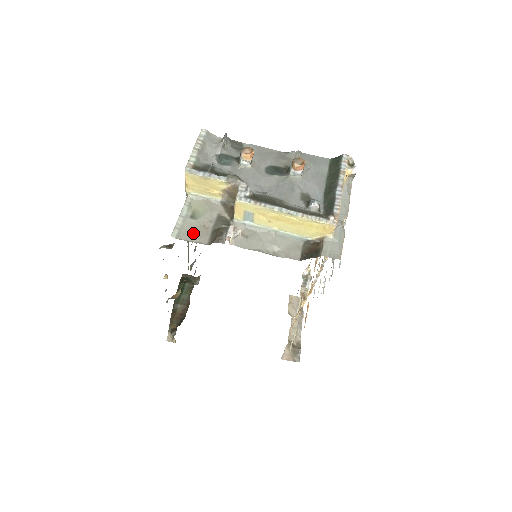
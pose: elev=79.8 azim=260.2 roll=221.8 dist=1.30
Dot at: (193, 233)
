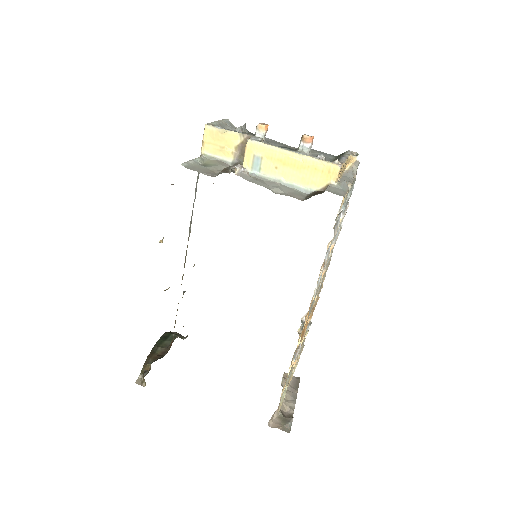
Dot at: (201, 170)
